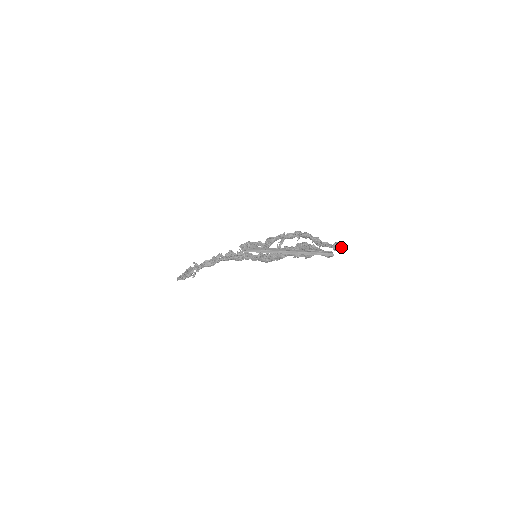
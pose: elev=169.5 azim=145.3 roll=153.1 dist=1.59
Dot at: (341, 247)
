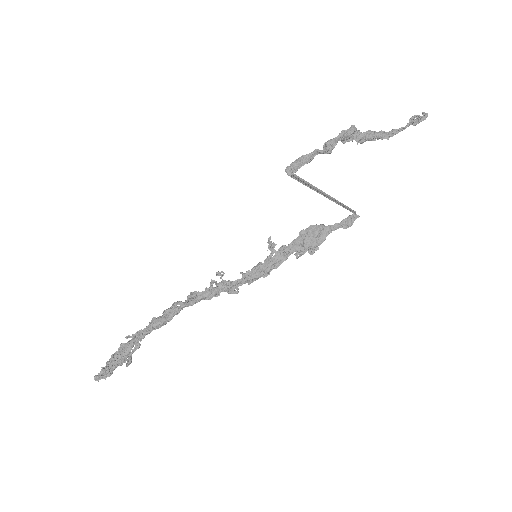
Dot at: (423, 114)
